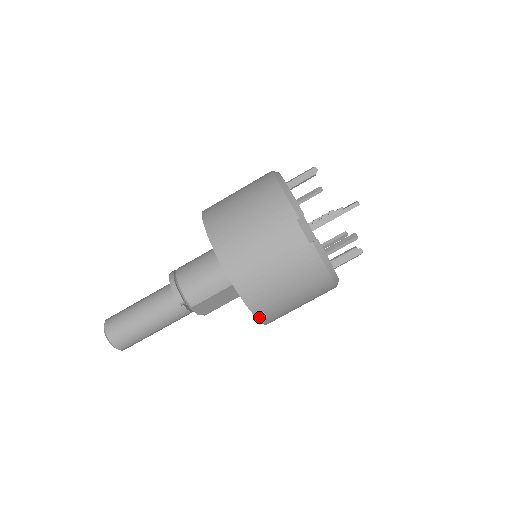
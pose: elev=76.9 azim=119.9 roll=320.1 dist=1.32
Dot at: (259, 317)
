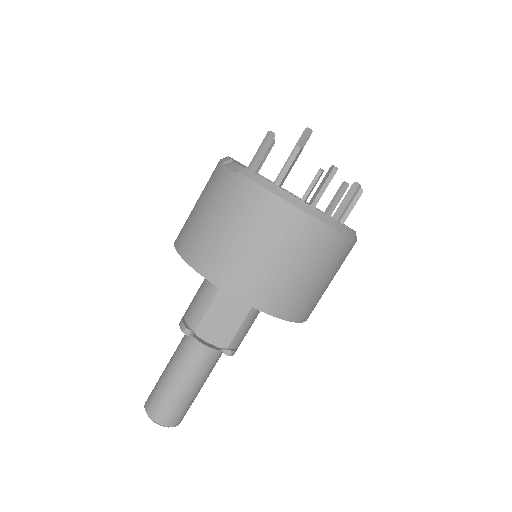
Dot at: (231, 292)
